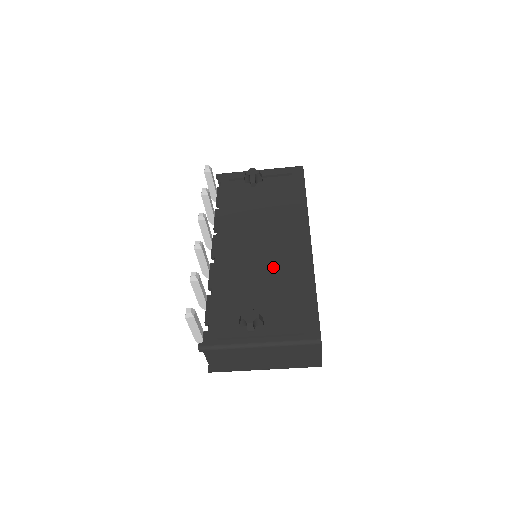
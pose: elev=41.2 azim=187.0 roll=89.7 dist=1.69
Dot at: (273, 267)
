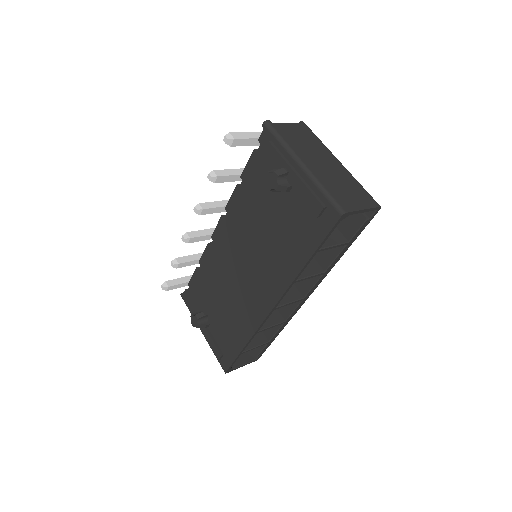
Dot at: (235, 298)
